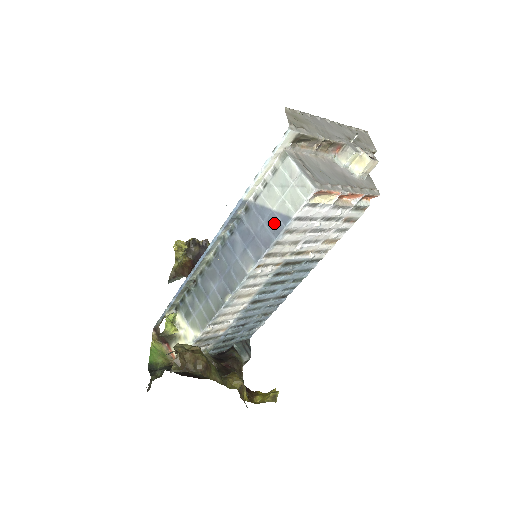
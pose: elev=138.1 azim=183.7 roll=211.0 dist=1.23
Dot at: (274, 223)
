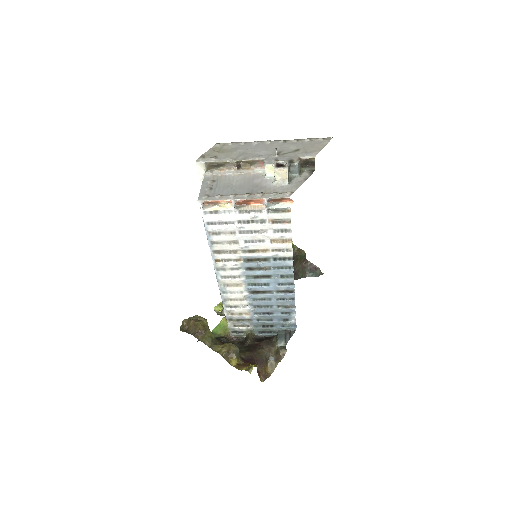
Dot at: occluded
